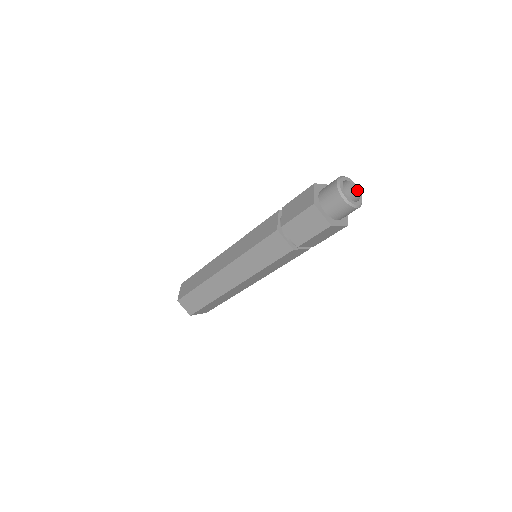
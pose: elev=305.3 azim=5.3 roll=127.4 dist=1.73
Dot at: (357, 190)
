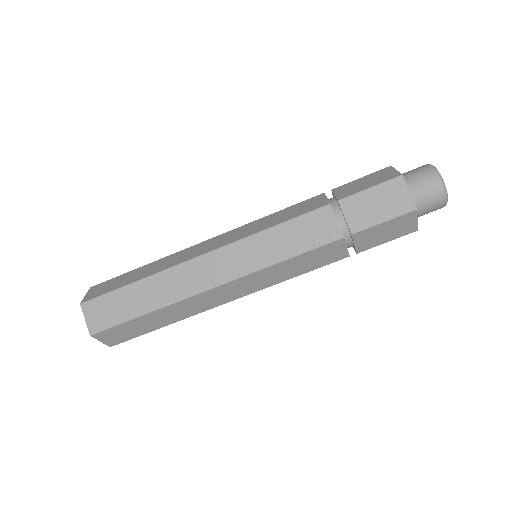
Dot at: occluded
